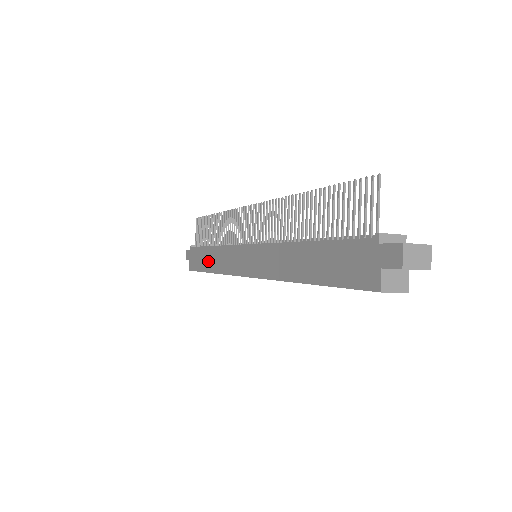
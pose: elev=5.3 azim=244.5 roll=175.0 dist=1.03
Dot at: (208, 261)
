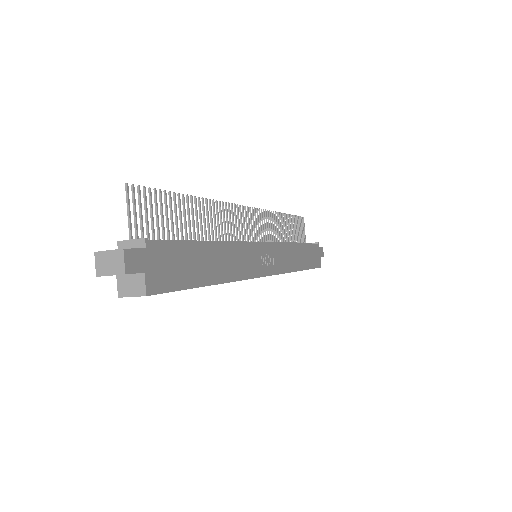
Dot at: occluded
